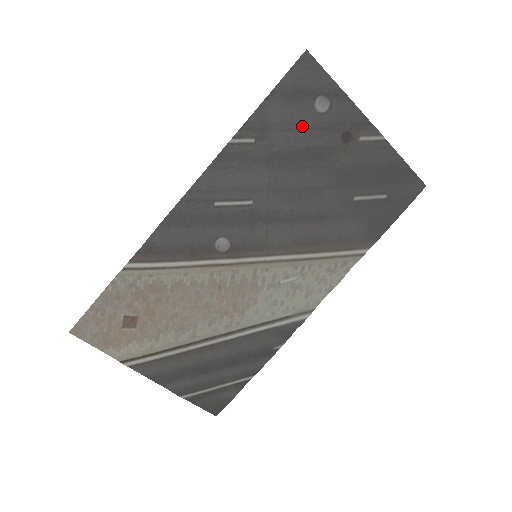
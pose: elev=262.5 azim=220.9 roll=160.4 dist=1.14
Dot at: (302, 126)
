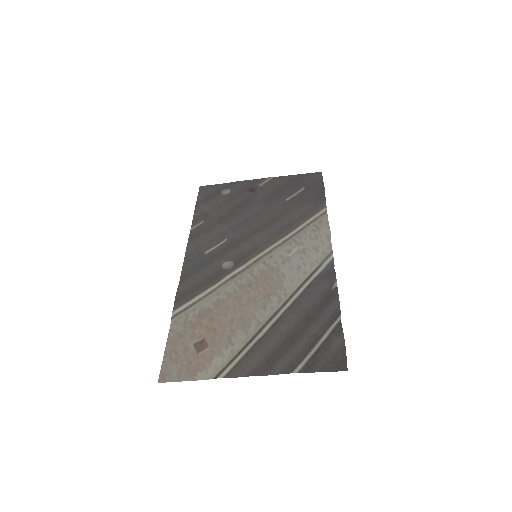
Dot at: (224, 202)
